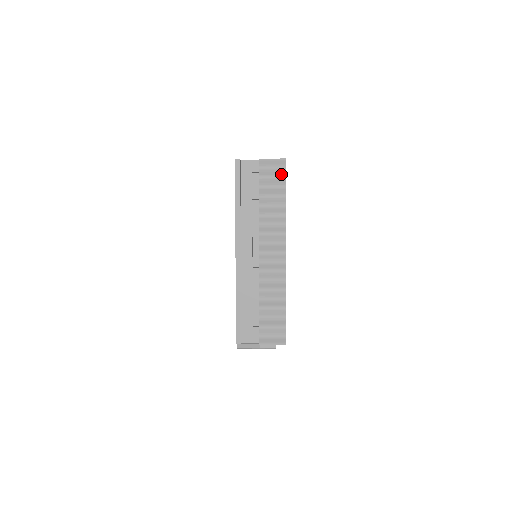
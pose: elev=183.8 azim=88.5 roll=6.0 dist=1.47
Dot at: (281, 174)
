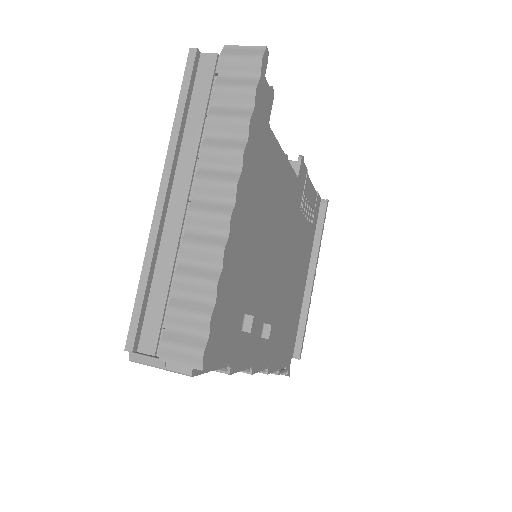
Dot at: (254, 70)
